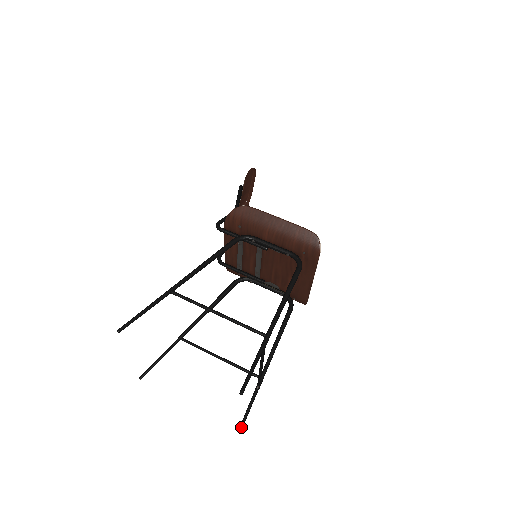
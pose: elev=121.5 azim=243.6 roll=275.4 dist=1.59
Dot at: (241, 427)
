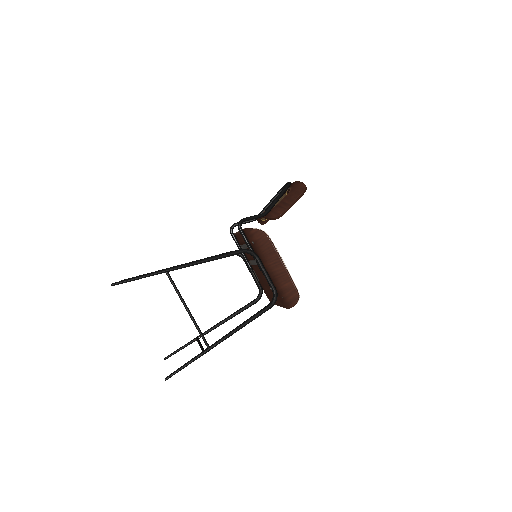
Dot at: (167, 357)
